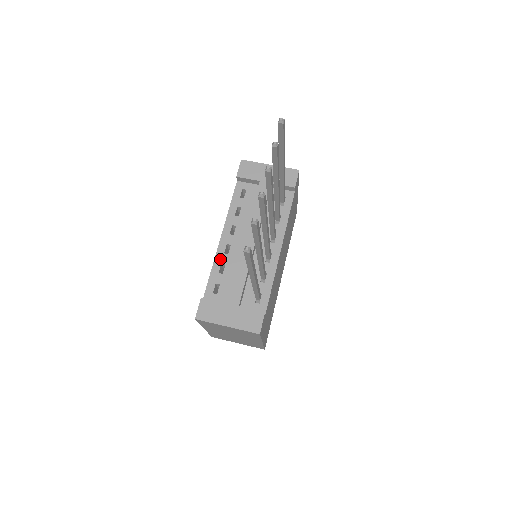
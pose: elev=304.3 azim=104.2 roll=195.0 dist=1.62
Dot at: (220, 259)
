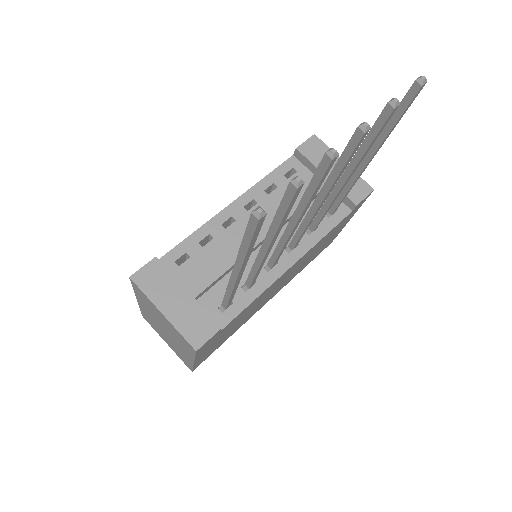
Dot at: (212, 228)
